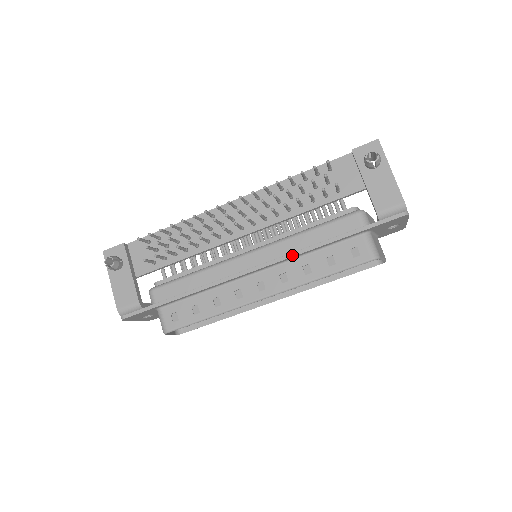
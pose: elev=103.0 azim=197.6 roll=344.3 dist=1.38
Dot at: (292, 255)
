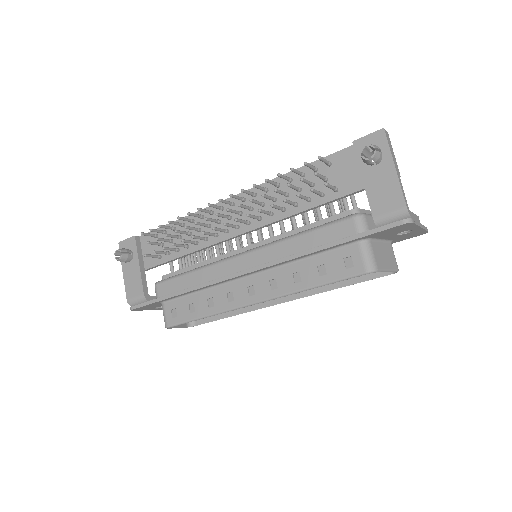
Dot at: (280, 261)
